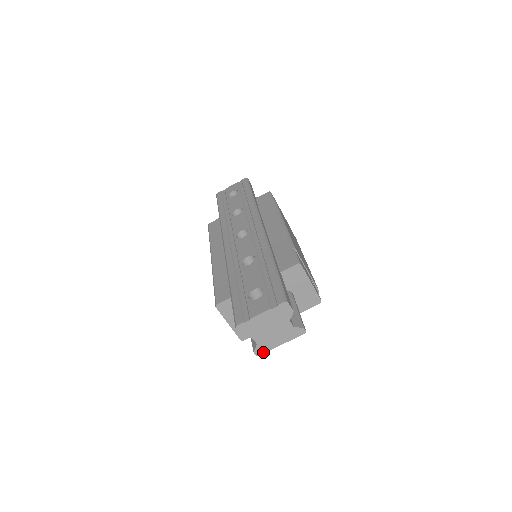
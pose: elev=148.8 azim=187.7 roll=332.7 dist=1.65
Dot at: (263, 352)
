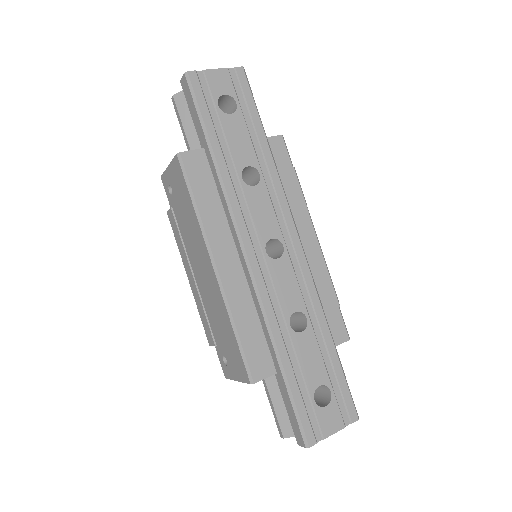
Dot at: occluded
